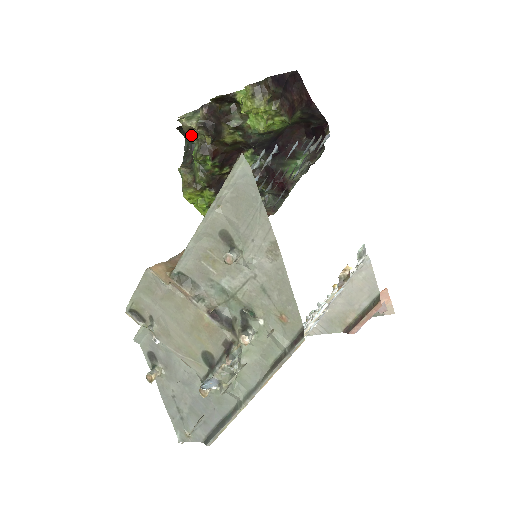
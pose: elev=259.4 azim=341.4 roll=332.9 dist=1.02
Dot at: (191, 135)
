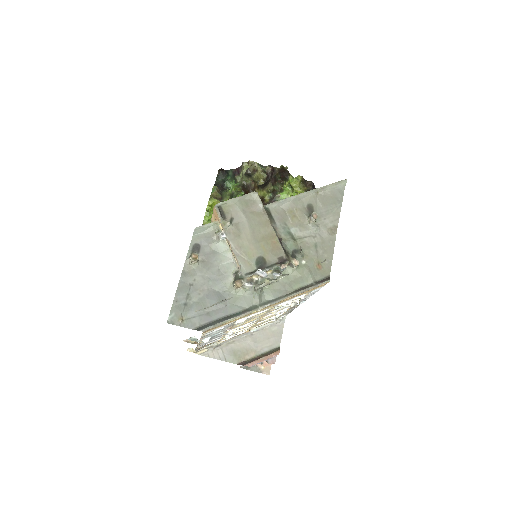
Dot at: (250, 173)
